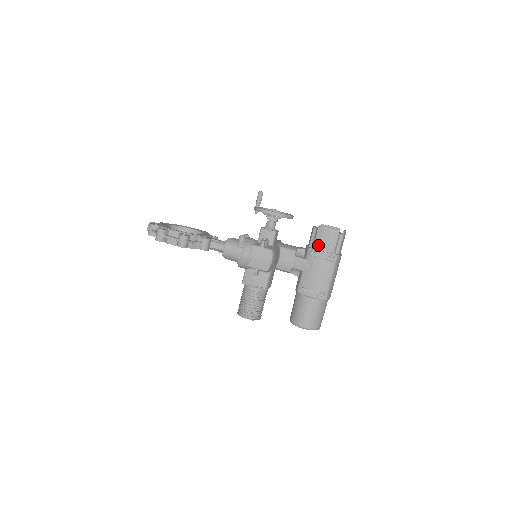
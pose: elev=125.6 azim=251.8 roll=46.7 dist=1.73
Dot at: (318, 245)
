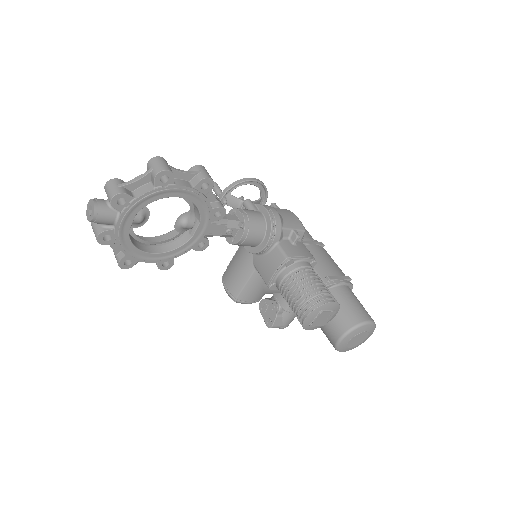
Dot at: occluded
